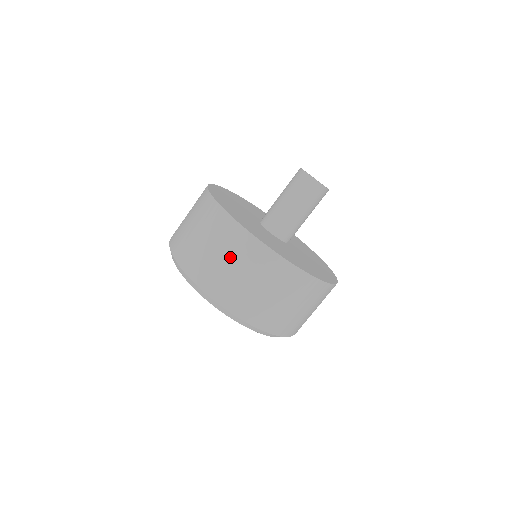
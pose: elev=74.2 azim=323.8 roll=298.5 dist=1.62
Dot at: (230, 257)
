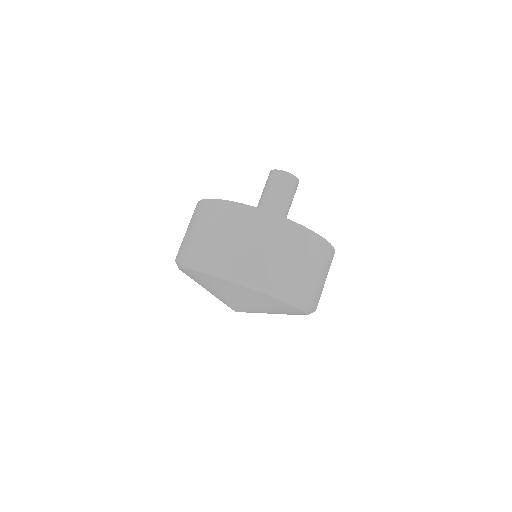
Dot at: (303, 257)
